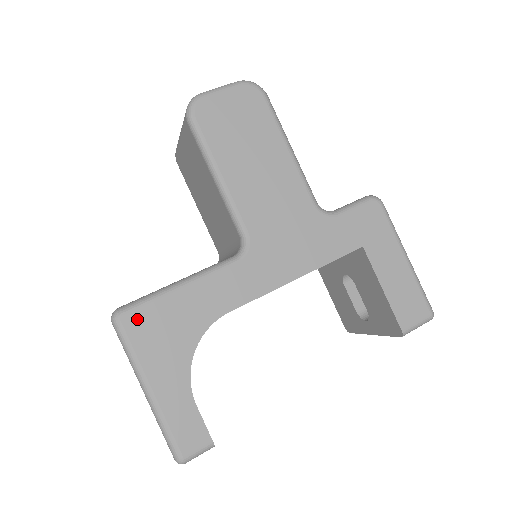
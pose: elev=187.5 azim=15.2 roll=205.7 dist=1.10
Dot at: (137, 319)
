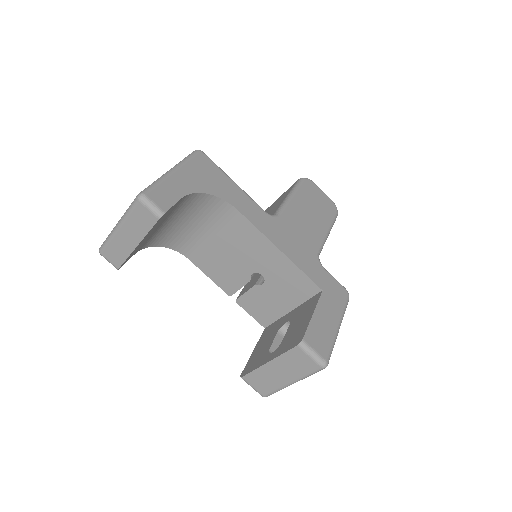
Dot at: (206, 161)
